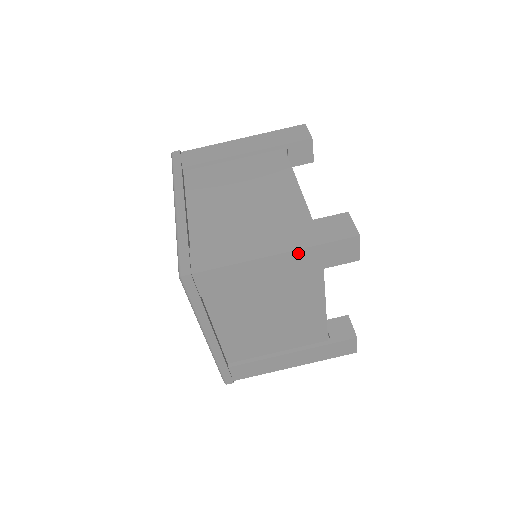
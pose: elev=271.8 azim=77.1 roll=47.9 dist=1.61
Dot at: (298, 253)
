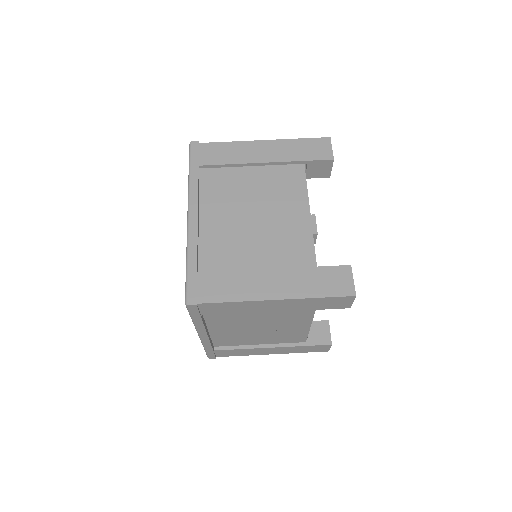
Dot at: (297, 300)
